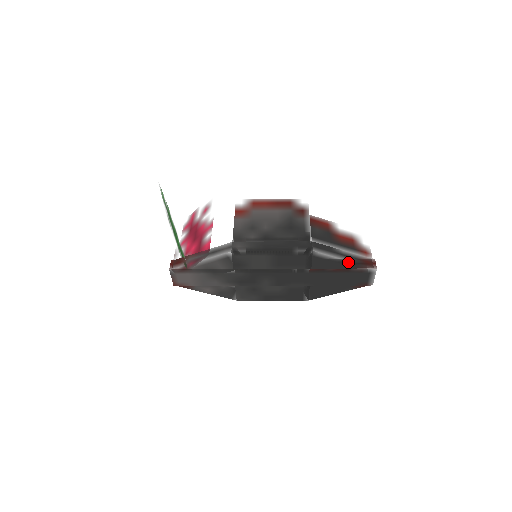
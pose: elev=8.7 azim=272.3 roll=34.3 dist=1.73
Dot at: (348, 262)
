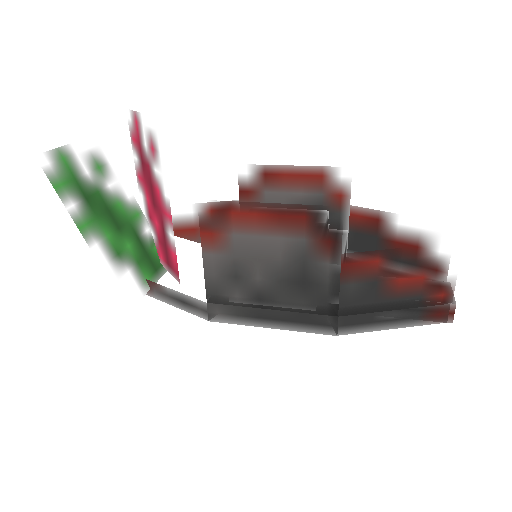
Dot at: (401, 326)
